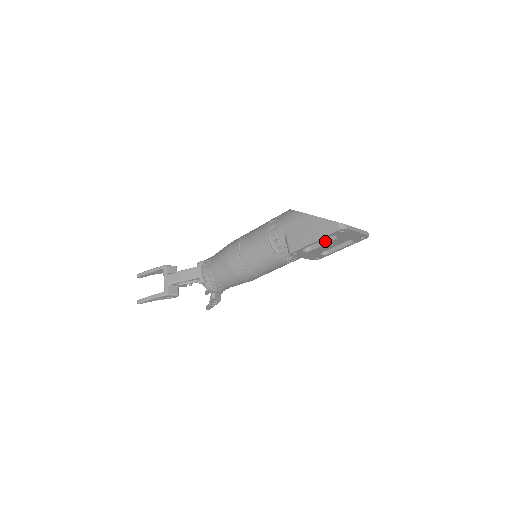
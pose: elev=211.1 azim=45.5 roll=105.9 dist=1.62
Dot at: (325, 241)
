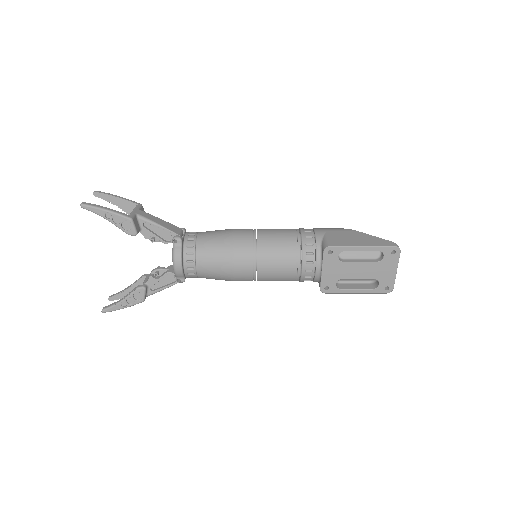
Dot at: (363, 260)
